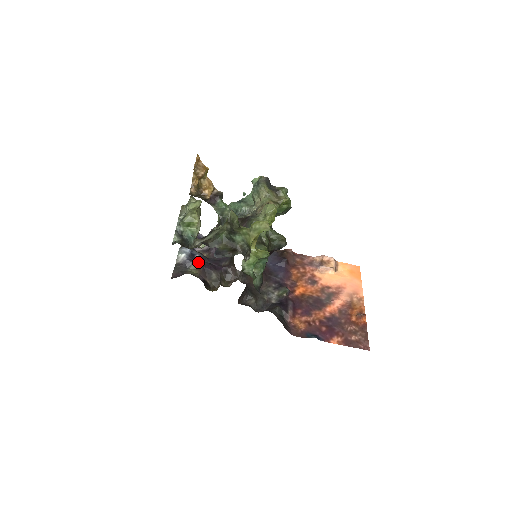
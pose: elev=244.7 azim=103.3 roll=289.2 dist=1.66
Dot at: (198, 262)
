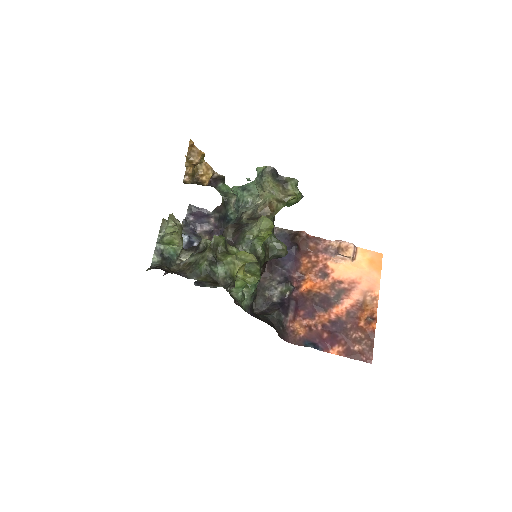
Dot at: occluded
